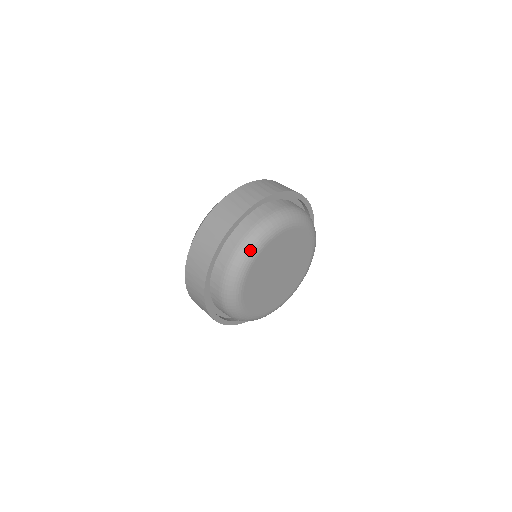
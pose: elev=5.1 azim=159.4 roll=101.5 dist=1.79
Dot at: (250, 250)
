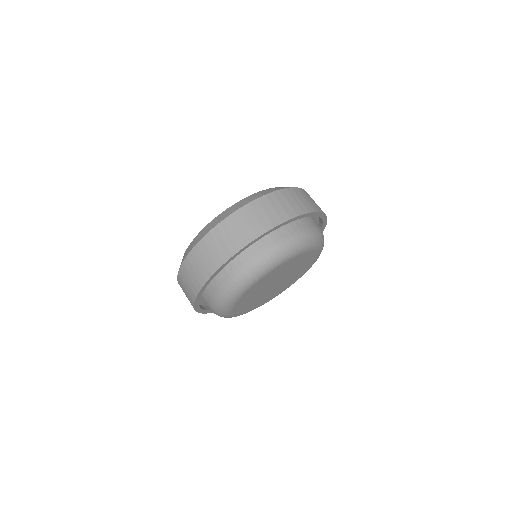
Dot at: (247, 280)
